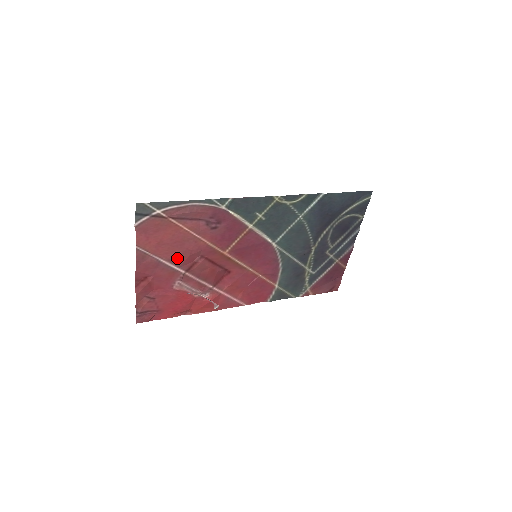
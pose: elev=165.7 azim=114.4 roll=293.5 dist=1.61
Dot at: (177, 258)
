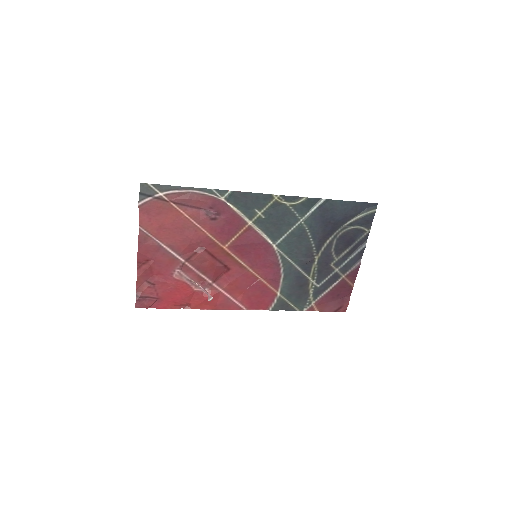
Dot at: (177, 245)
